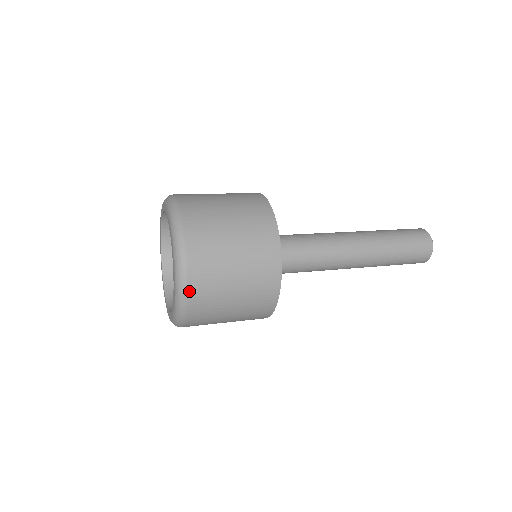
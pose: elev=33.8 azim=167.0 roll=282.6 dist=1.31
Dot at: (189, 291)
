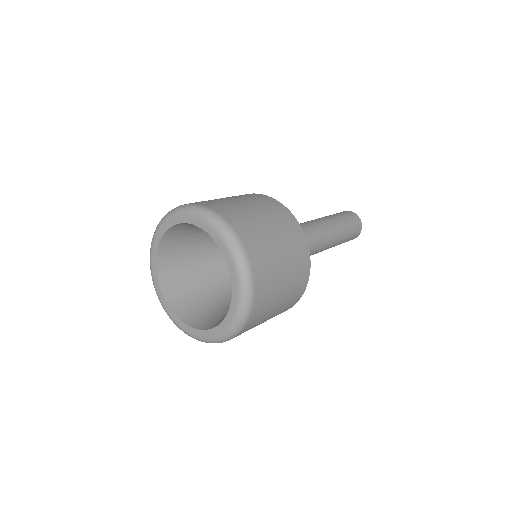
Dot at: (255, 293)
